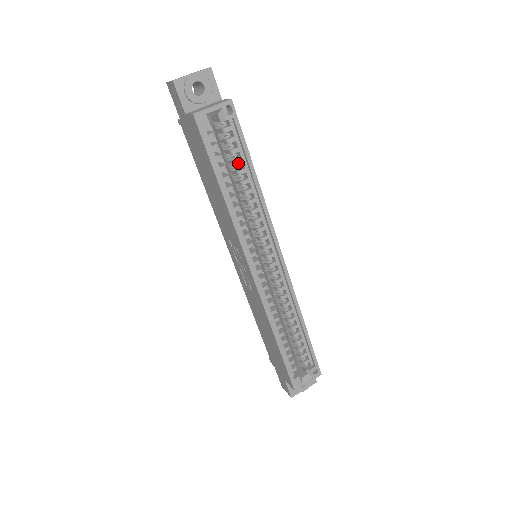
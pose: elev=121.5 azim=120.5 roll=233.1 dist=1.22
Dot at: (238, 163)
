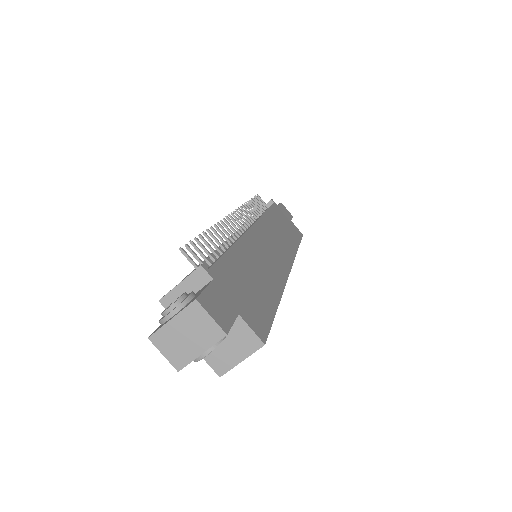
Dot at: occluded
